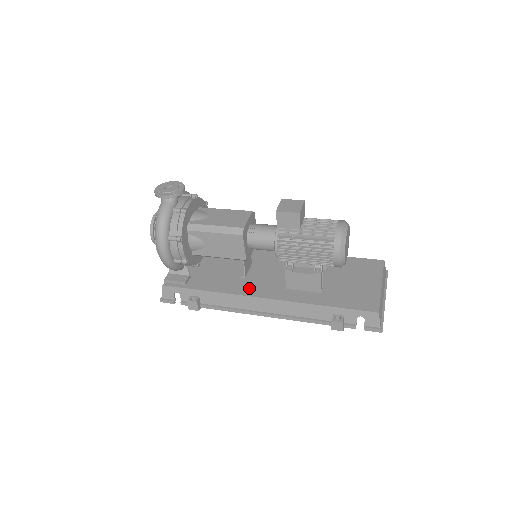
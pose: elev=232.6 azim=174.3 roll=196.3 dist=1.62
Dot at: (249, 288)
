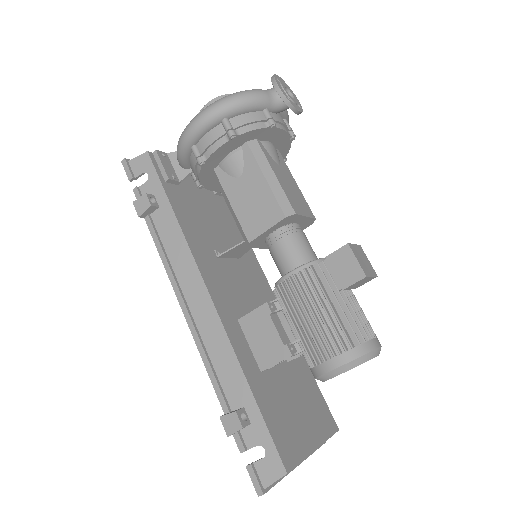
Dot at: (210, 268)
